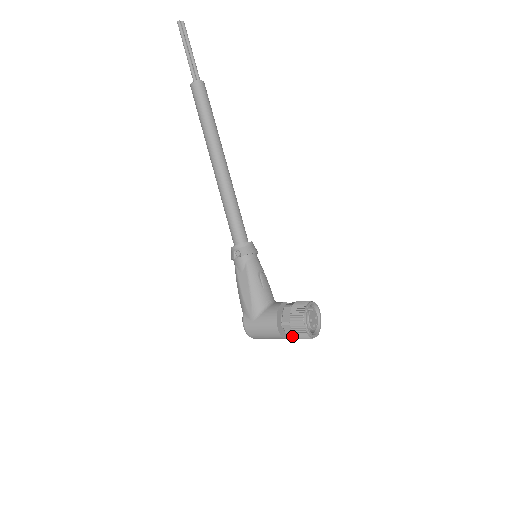
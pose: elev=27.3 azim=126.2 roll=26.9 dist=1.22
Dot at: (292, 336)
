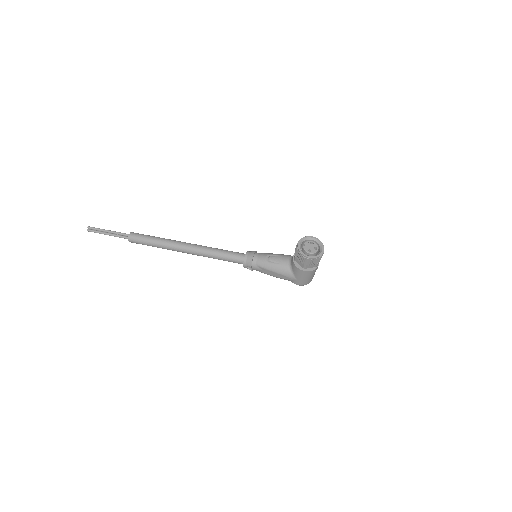
Dot at: (316, 265)
